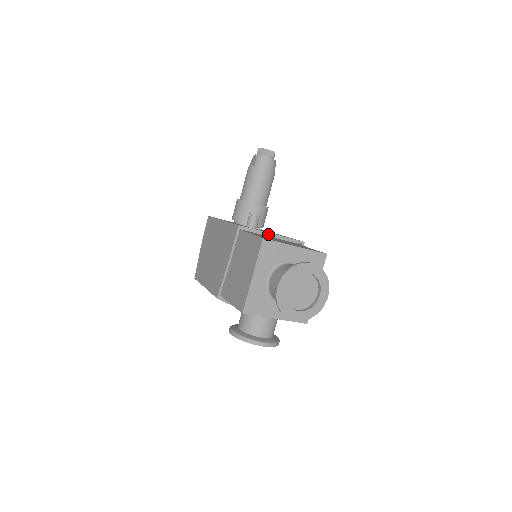
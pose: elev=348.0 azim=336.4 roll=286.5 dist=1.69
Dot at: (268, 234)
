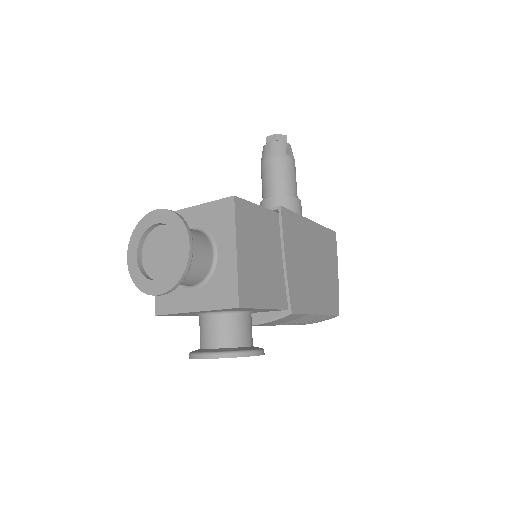
Dot at: occluded
